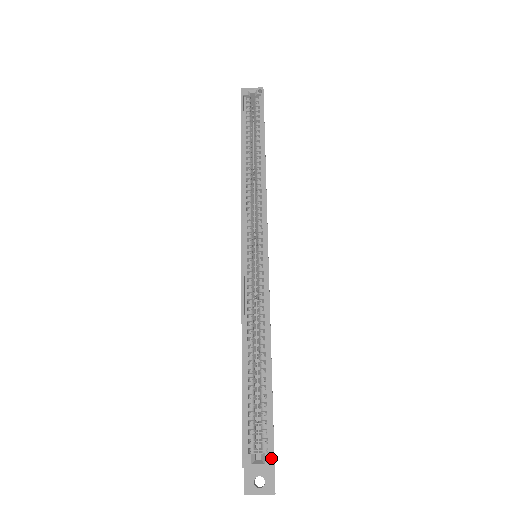
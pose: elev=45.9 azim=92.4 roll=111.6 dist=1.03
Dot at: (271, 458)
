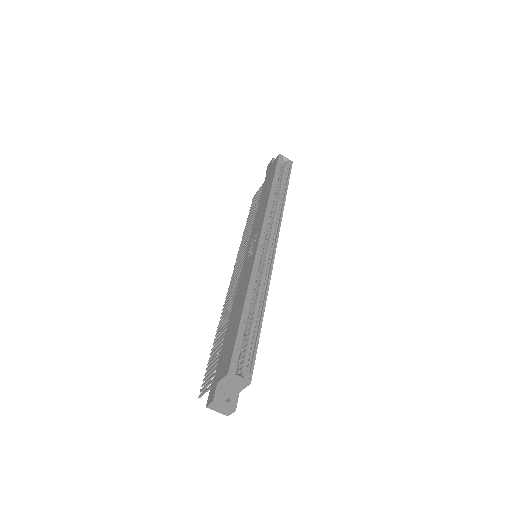
Dot at: occluded
